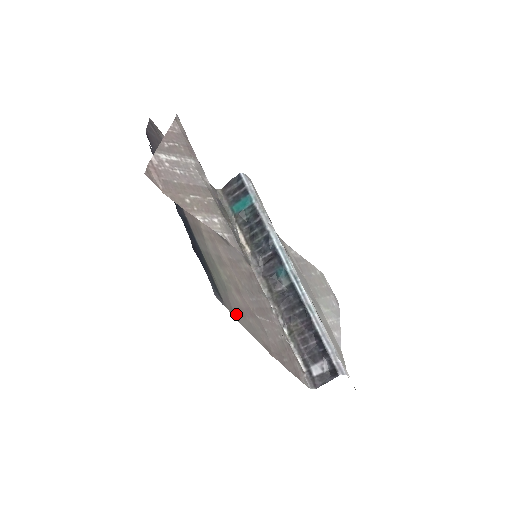
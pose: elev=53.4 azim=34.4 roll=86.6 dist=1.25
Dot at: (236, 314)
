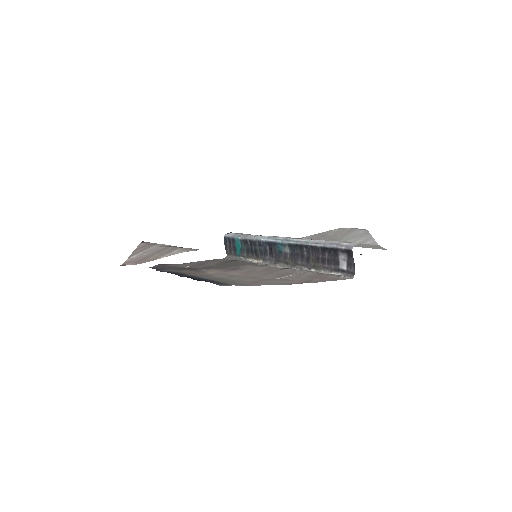
Dot at: (248, 285)
